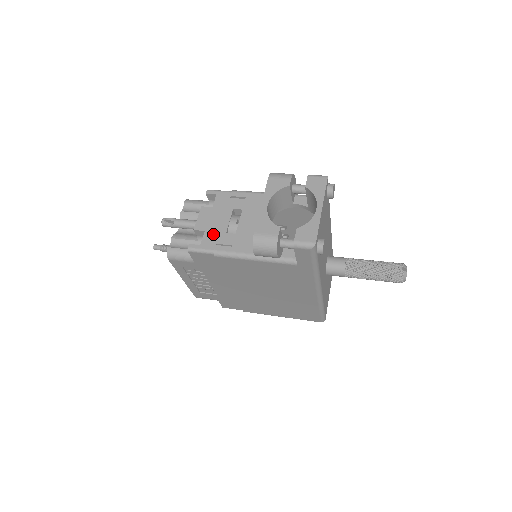
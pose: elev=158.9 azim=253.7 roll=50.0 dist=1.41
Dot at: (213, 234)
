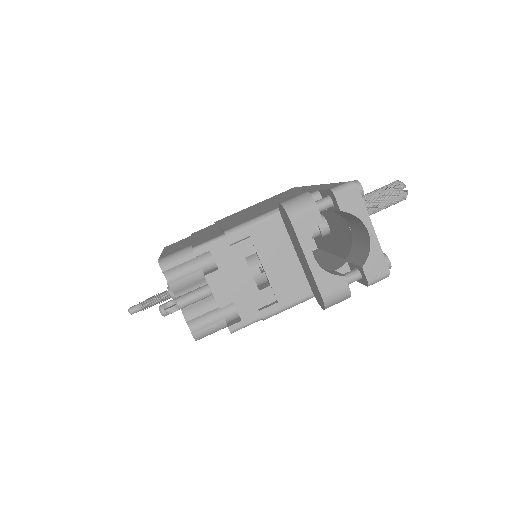
Dot at: (246, 301)
